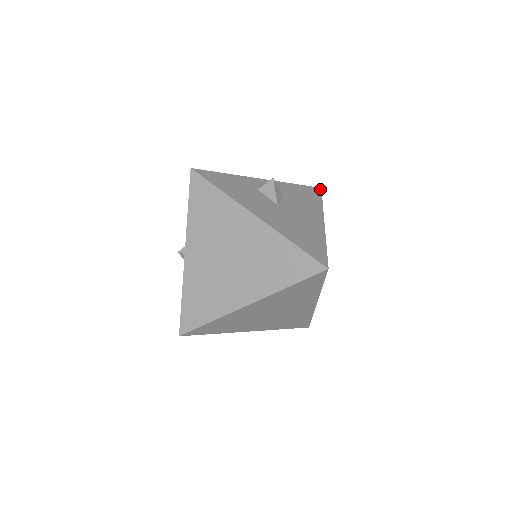
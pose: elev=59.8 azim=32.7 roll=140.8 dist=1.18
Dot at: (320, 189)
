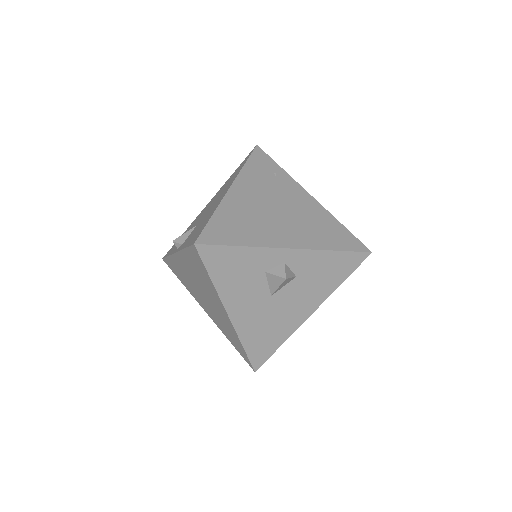
Dot at: (367, 256)
